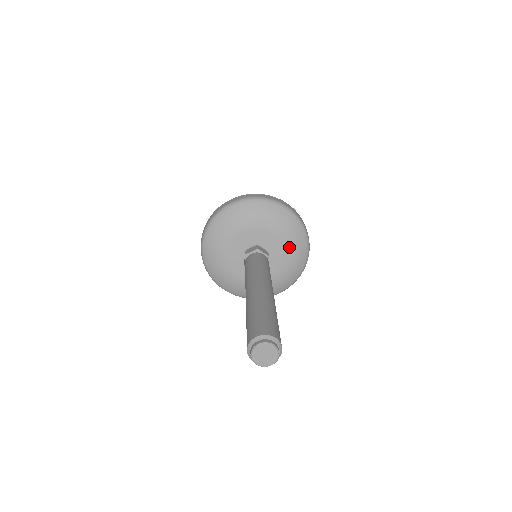
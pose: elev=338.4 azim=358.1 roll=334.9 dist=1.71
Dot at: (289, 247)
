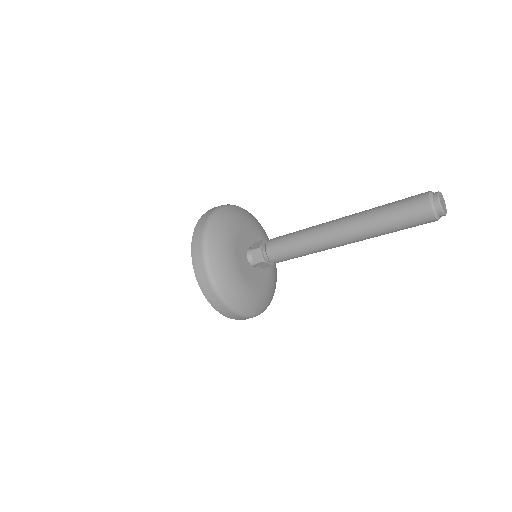
Dot at: (272, 275)
